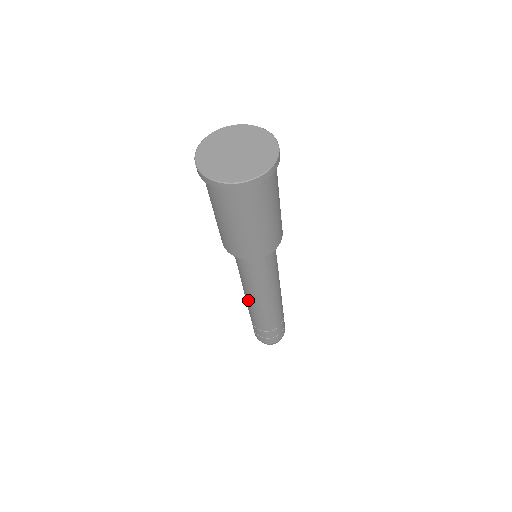
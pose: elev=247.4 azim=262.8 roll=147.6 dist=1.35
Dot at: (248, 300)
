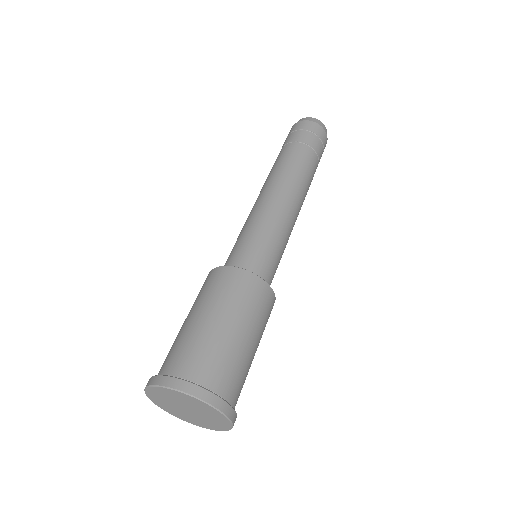
Dot at: occluded
